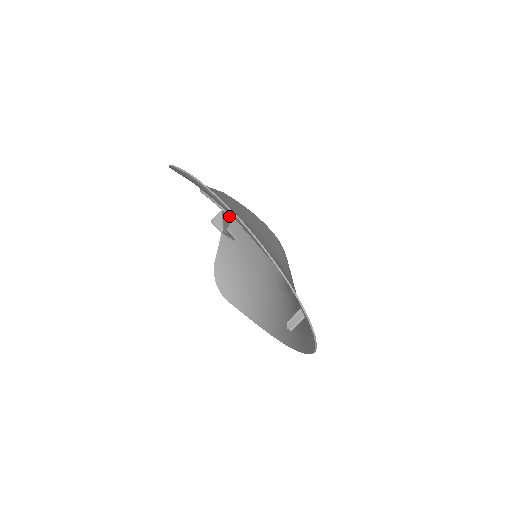
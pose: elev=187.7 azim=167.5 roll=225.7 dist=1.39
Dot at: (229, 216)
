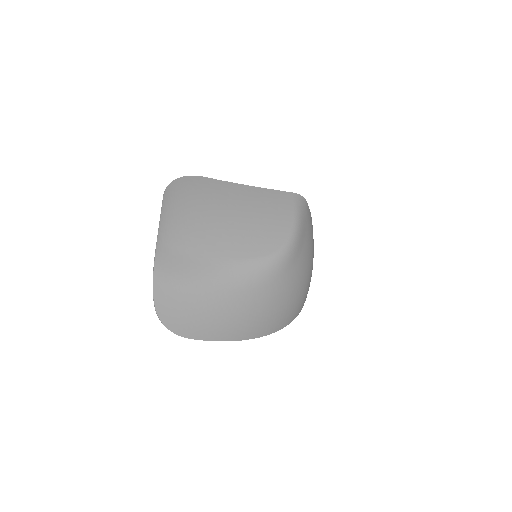
Dot at: (196, 222)
